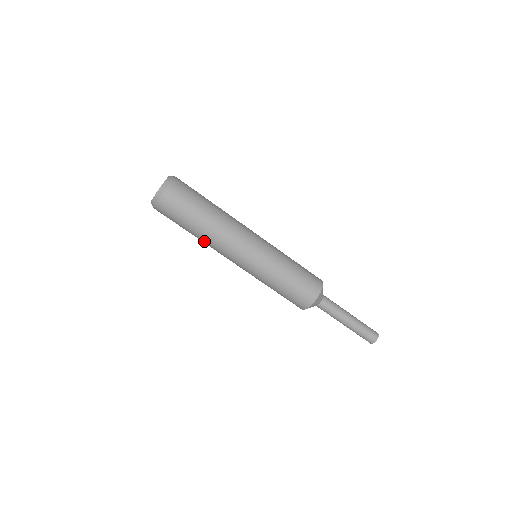
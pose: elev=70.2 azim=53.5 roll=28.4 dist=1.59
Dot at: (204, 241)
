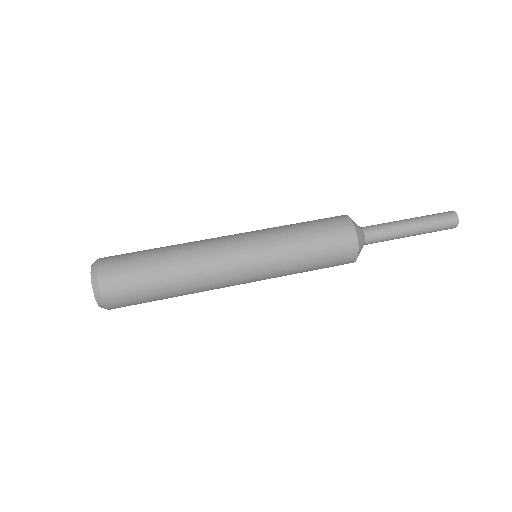
Dot at: (182, 257)
